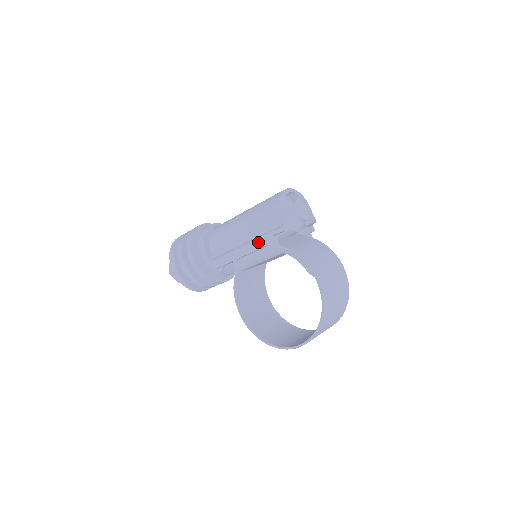
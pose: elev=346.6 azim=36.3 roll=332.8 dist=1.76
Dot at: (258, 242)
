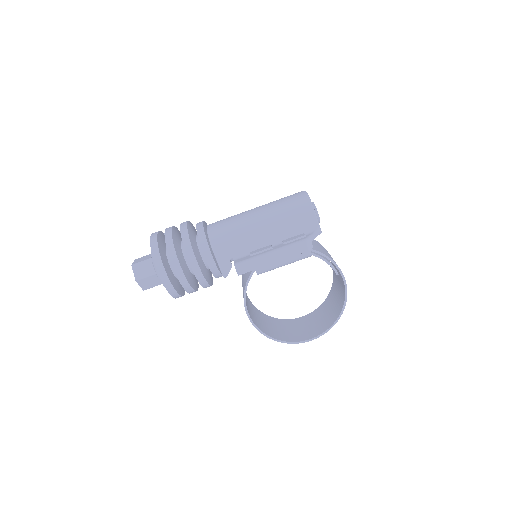
Dot at: (299, 248)
